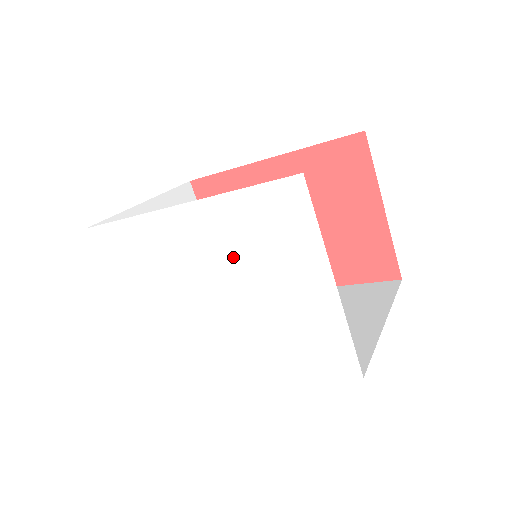
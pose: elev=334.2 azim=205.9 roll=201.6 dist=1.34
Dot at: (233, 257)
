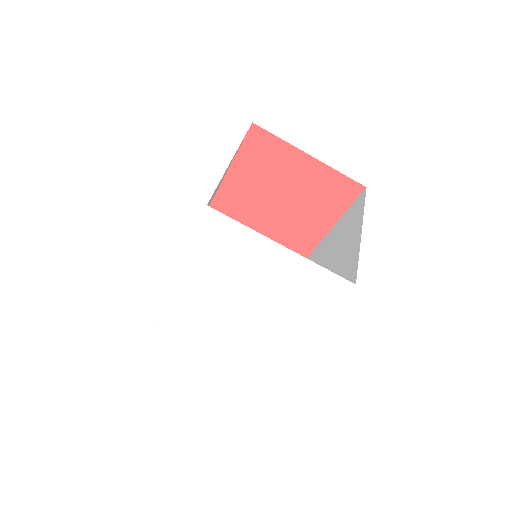
Dot at: (224, 277)
